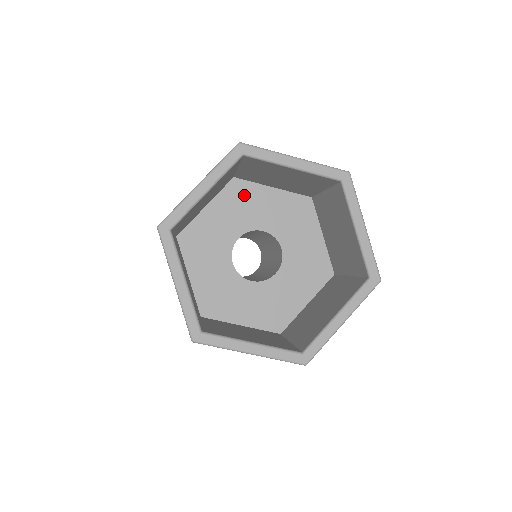
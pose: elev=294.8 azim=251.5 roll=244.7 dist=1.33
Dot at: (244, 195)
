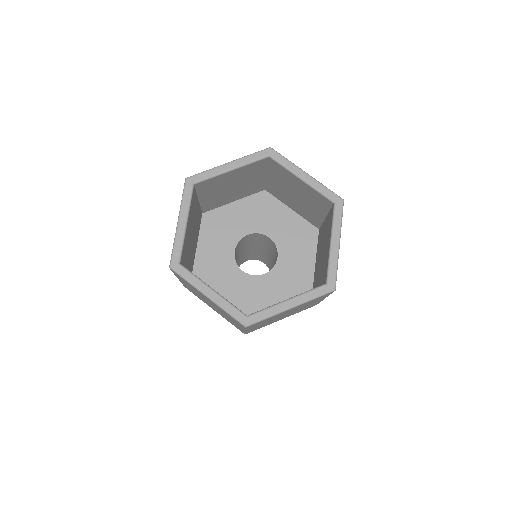
Dot at: (267, 206)
